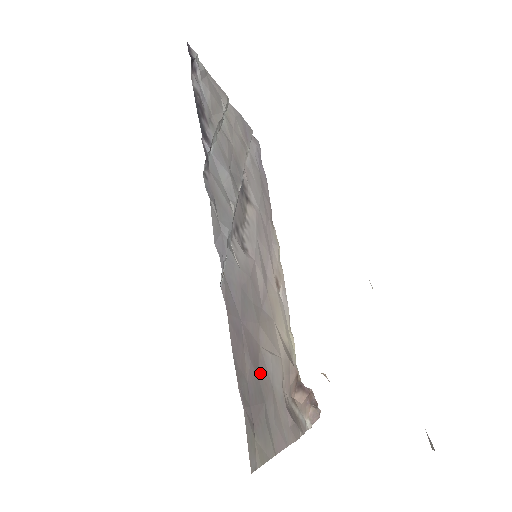
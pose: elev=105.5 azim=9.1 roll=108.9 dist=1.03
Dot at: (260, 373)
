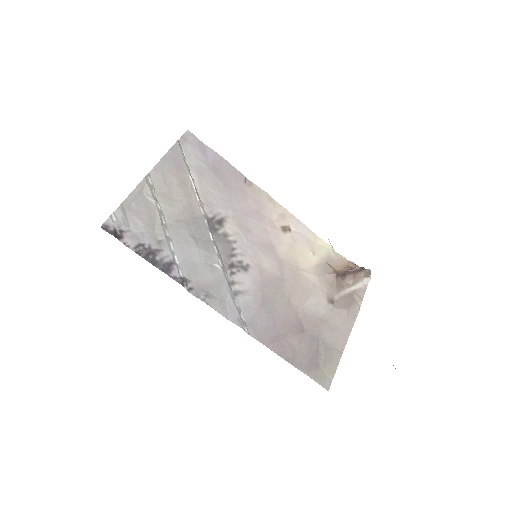
Dot at: (307, 327)
